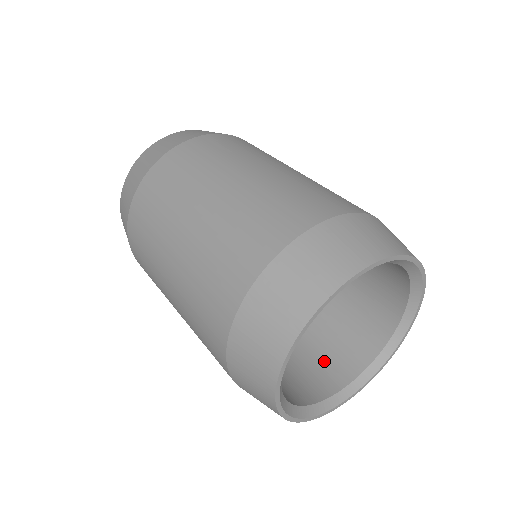
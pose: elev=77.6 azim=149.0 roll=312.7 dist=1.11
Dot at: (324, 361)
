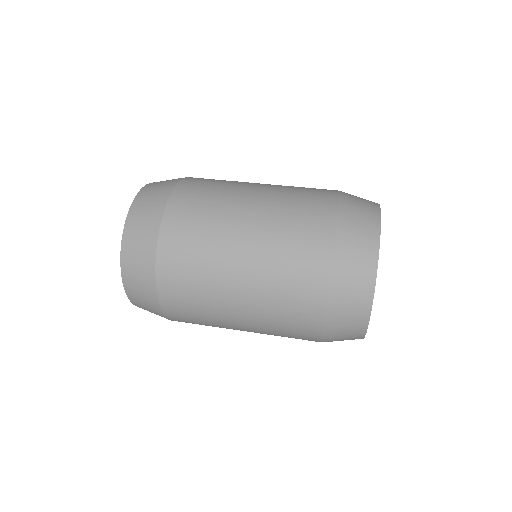
Dot at: occluded
